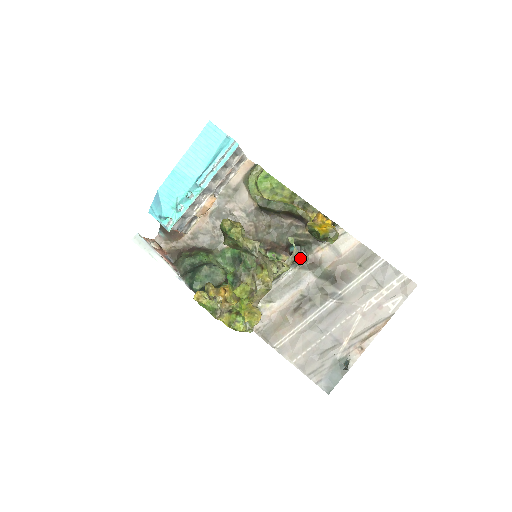
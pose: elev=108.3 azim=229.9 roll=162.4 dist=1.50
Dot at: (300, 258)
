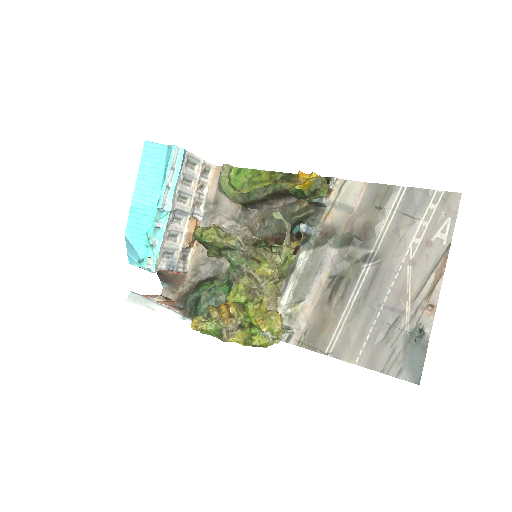
Dot at: (305, 234)
